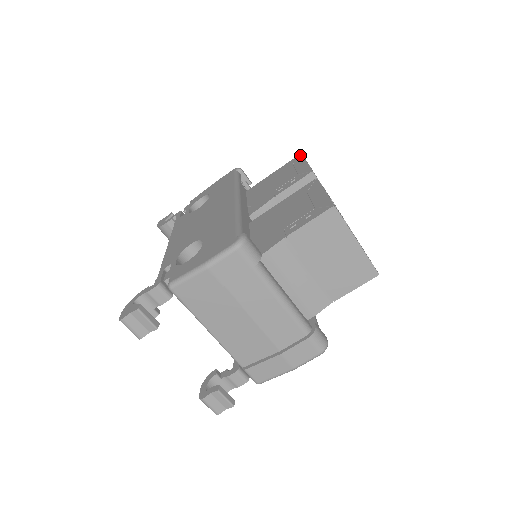
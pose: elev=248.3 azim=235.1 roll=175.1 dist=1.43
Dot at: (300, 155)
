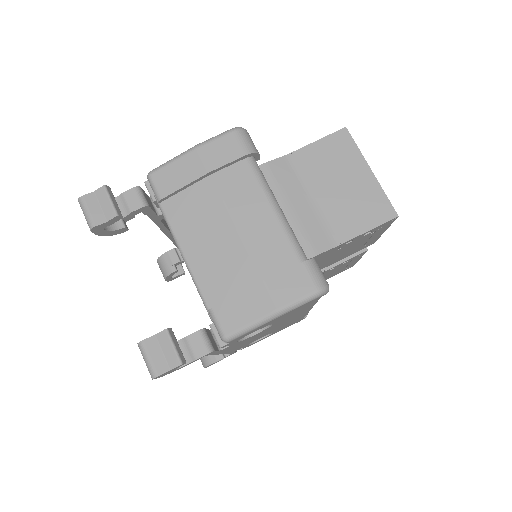
Dot at: occluded
